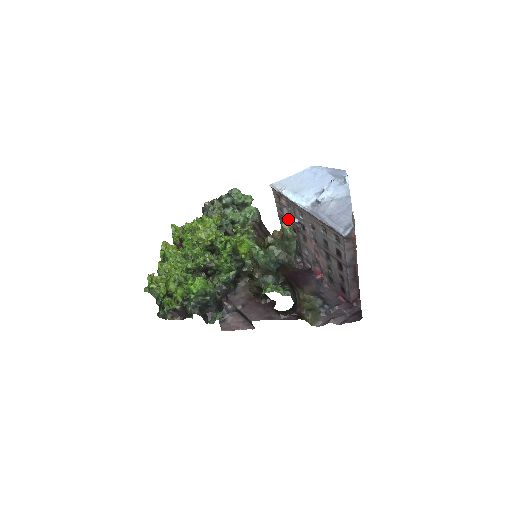
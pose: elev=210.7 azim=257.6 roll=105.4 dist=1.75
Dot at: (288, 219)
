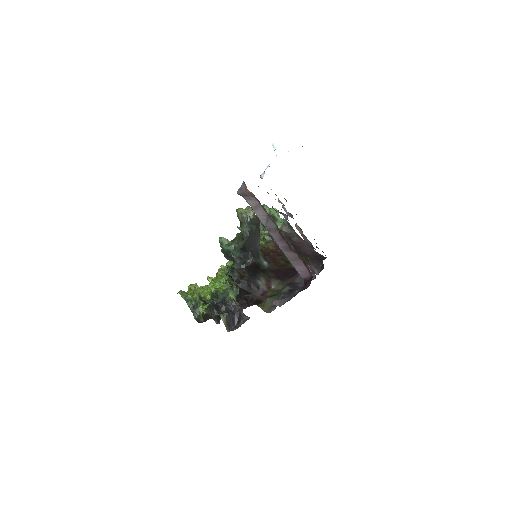
Dot at: (291, 217)
